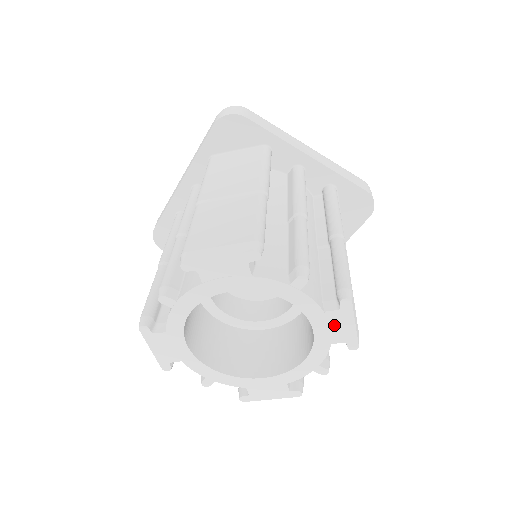
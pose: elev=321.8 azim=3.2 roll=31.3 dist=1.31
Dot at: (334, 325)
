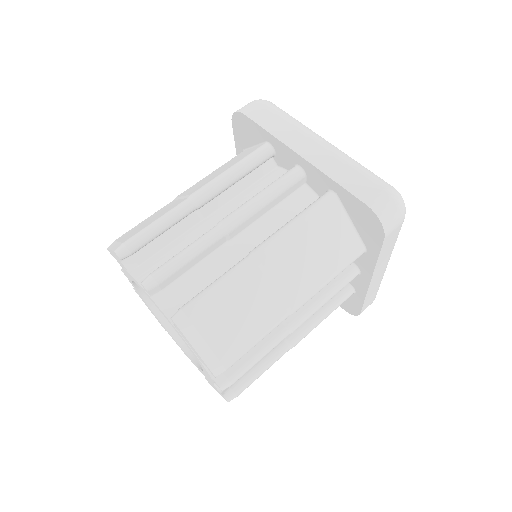
Dot at: (187, 342)
